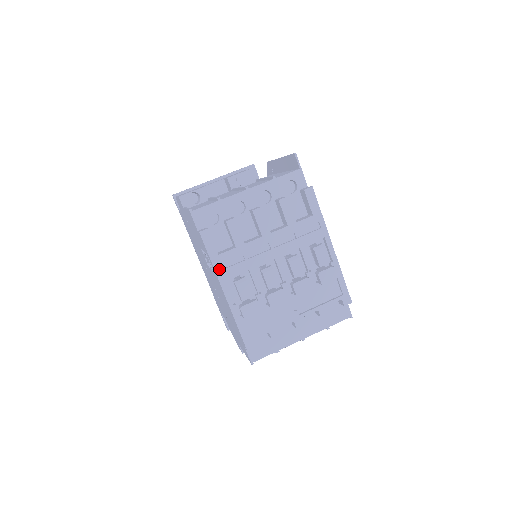
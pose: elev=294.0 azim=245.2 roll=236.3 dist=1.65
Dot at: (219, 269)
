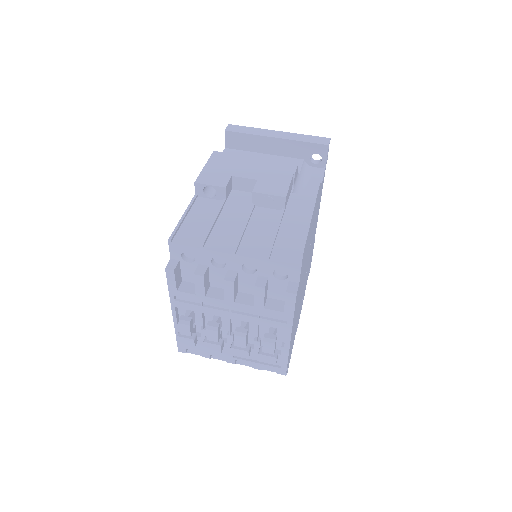
Dot at: (174, 299)
